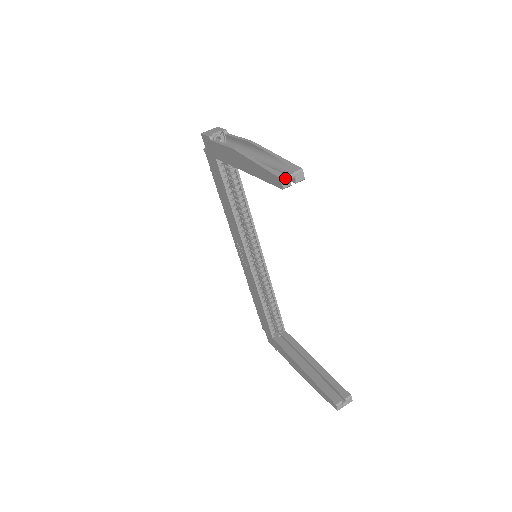
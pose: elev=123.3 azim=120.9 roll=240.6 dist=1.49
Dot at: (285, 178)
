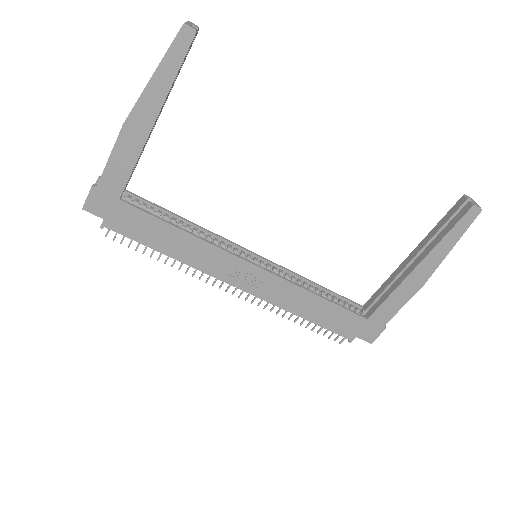
Dot at: (186, 23)
